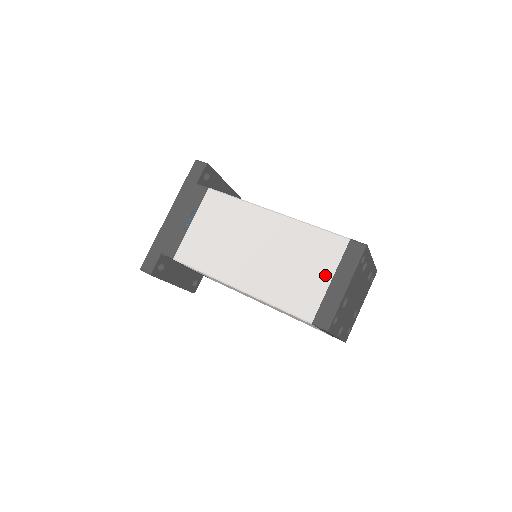
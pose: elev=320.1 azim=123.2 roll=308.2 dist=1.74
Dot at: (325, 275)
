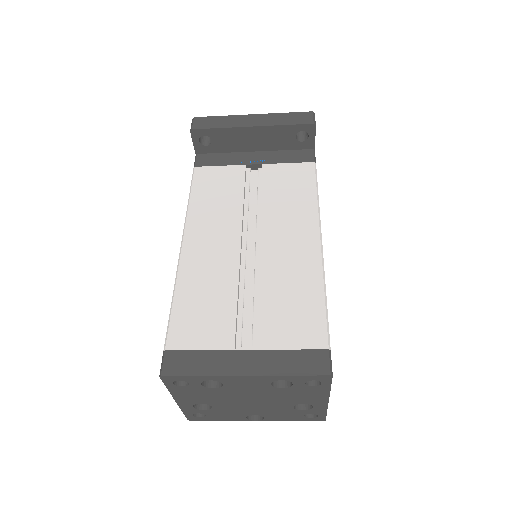
Dot at: occluded
